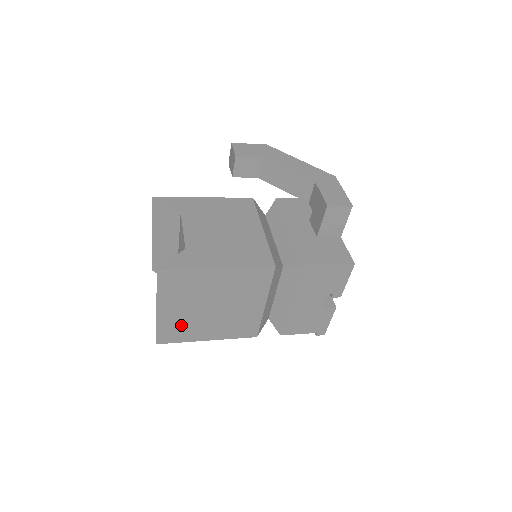
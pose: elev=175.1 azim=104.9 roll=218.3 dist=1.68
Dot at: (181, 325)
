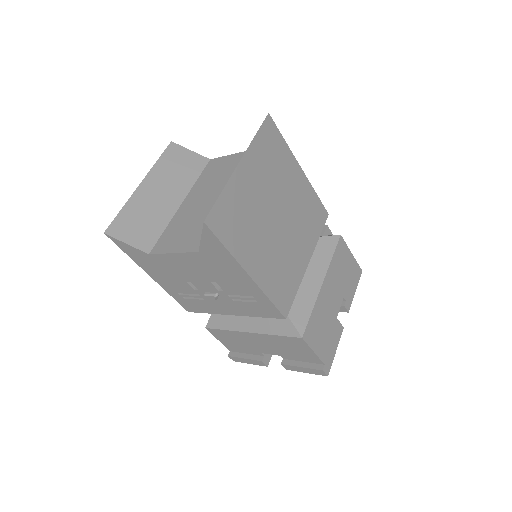
Dot at: (243, 215)
